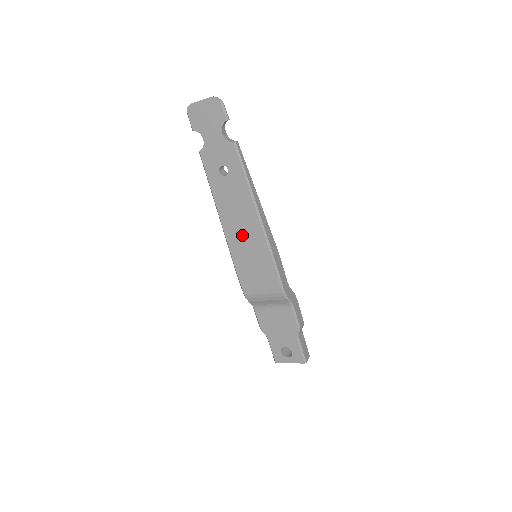
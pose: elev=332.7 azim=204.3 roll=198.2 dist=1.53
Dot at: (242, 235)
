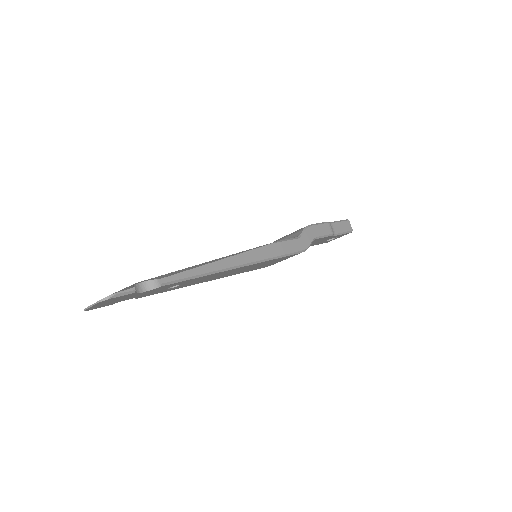
Dot at: (235, 272)
